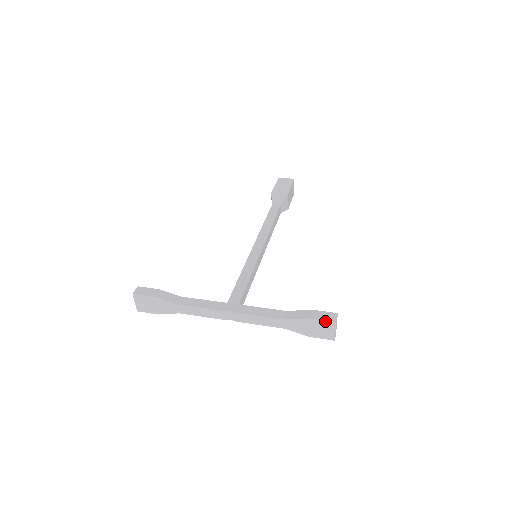
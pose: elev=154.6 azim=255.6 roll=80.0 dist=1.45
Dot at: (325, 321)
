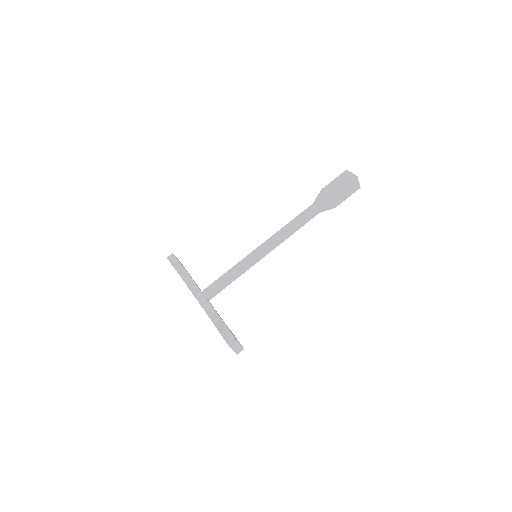
Dot at: (226, 342)
